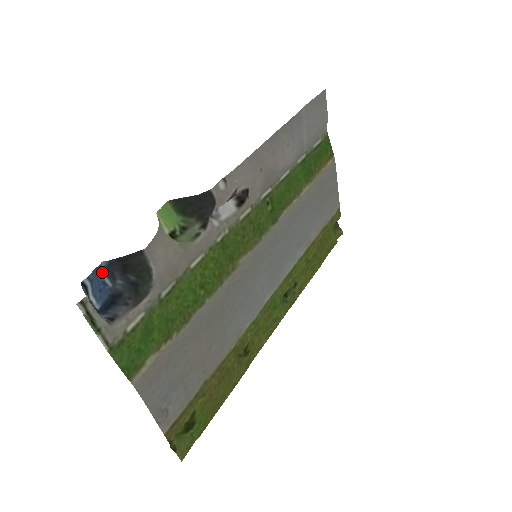
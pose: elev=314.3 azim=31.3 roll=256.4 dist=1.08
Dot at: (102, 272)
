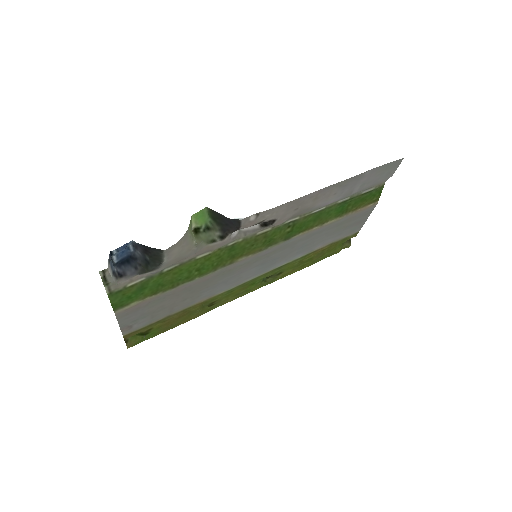
Dot at: (130, 243)
